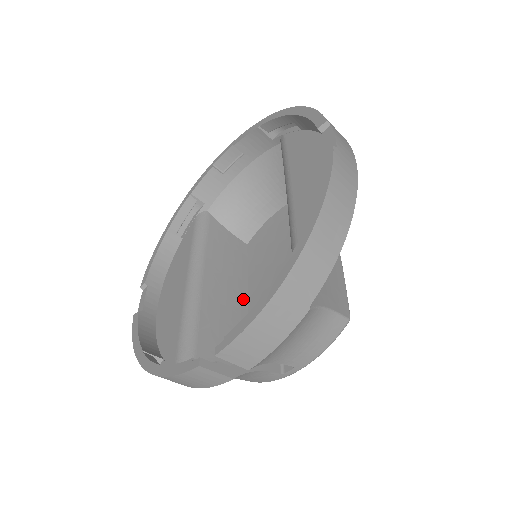
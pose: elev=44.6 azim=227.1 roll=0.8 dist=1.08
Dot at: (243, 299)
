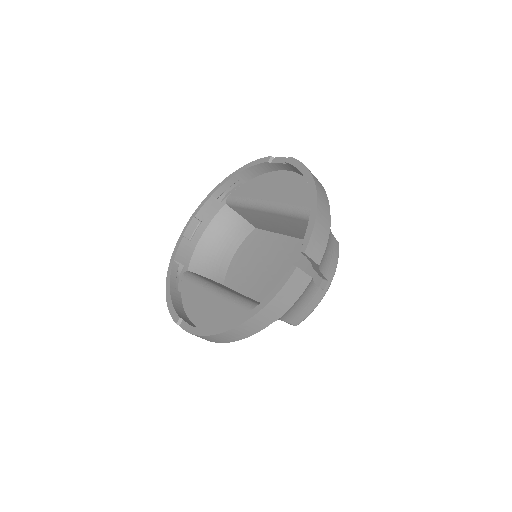
Dot at: occluded
